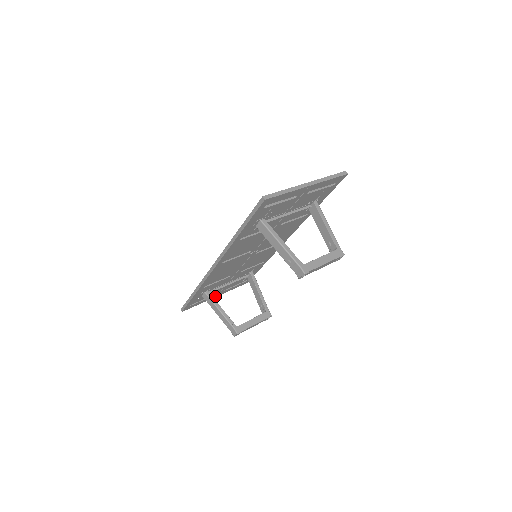
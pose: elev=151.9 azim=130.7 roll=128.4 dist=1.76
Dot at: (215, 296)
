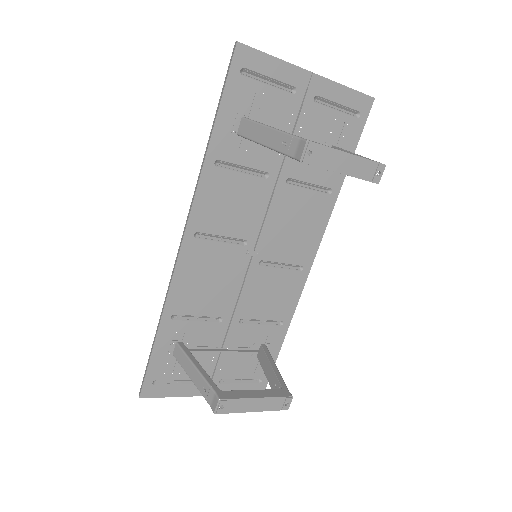
Dot at: occluded
